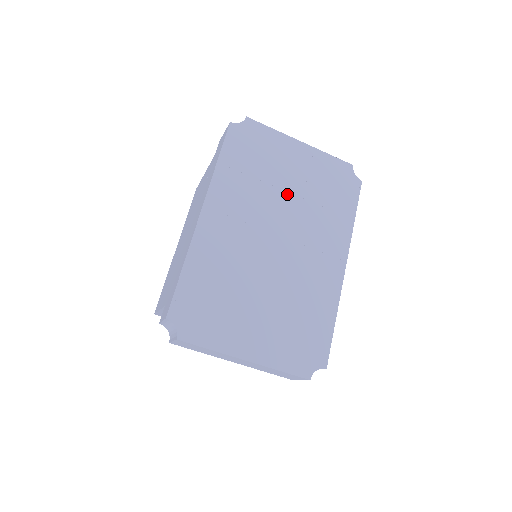
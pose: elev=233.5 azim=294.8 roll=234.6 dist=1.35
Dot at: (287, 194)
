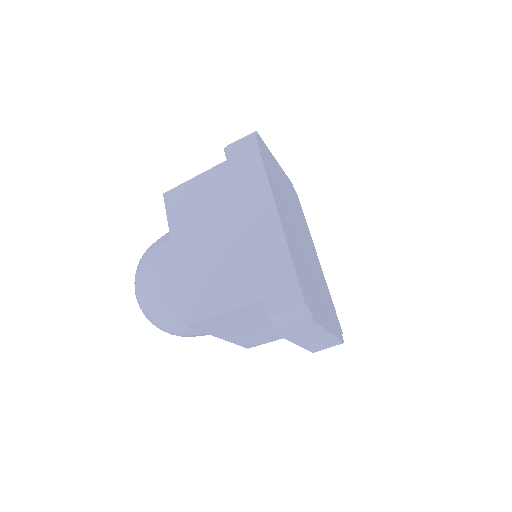
Dot at: (289, 201)
